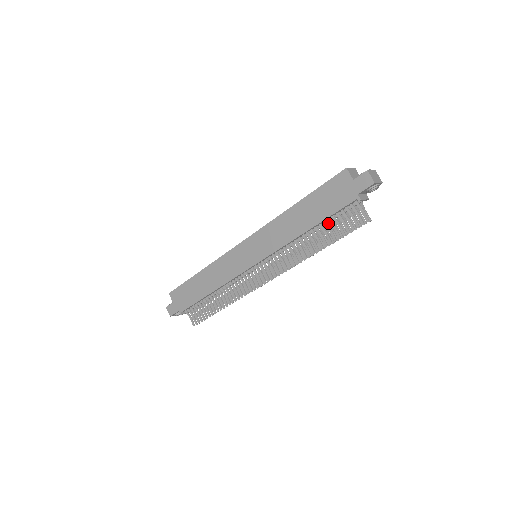
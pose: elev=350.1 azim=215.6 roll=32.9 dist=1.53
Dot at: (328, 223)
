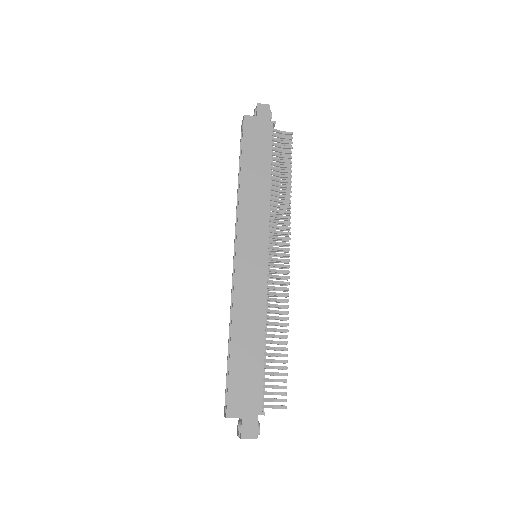
Dot at: occluded
